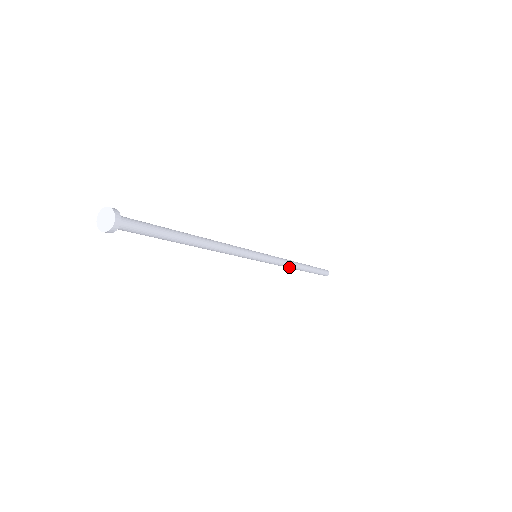
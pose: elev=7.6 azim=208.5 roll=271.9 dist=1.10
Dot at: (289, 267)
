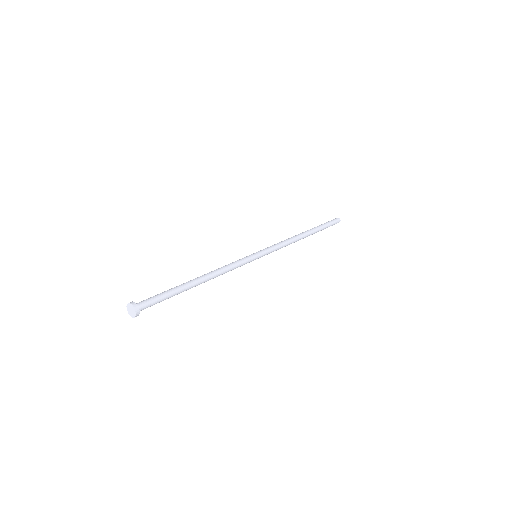
Dot at: occluded
